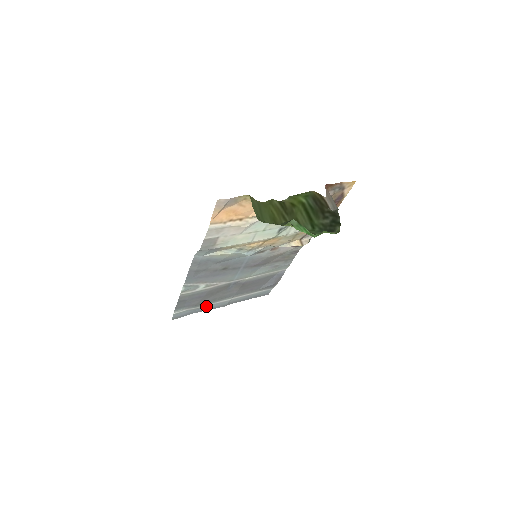
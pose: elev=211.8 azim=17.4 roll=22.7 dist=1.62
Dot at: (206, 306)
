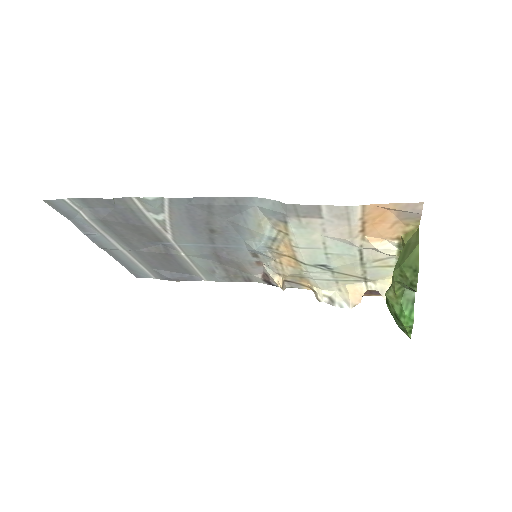
Dot at: (95, 229)
